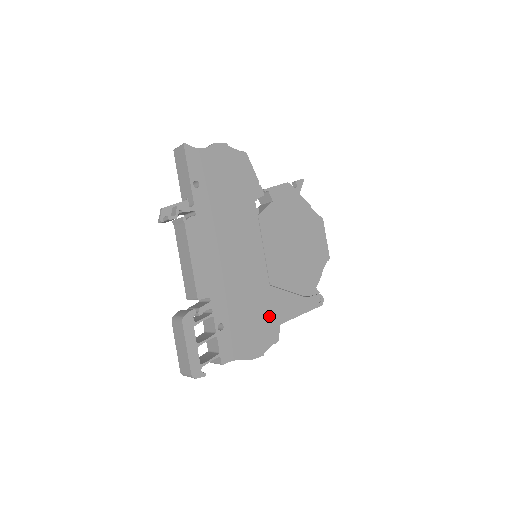
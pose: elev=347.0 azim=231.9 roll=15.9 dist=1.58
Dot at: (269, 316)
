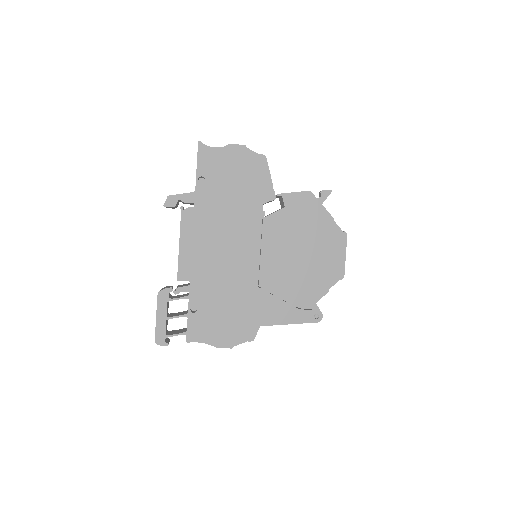
Dot at: (249, 315)
